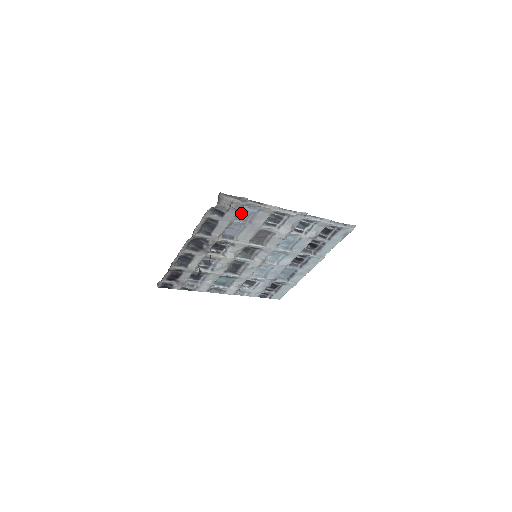
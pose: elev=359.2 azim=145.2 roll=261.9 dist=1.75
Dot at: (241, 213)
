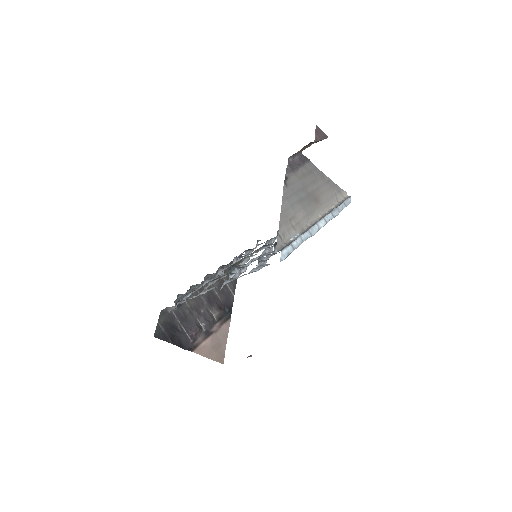
Dot at: (192, 291)
